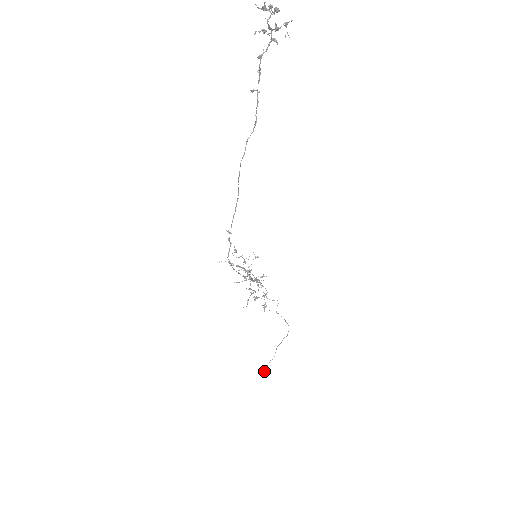
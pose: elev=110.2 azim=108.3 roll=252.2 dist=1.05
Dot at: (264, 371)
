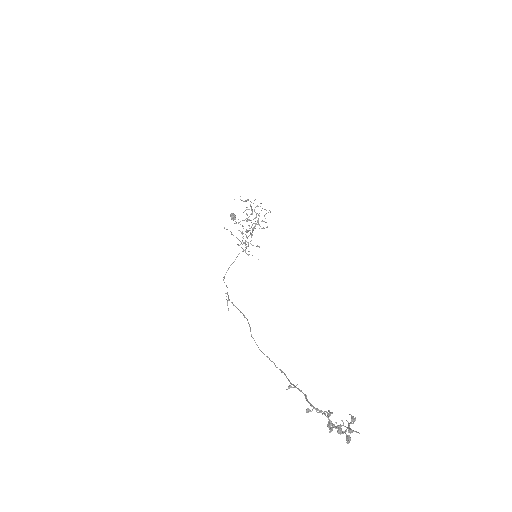
Dot at: occluded
